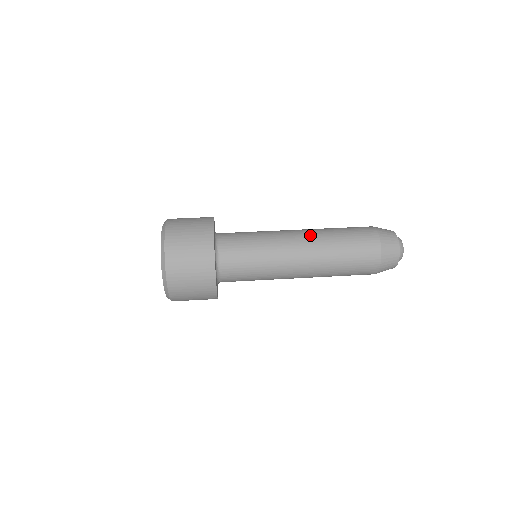
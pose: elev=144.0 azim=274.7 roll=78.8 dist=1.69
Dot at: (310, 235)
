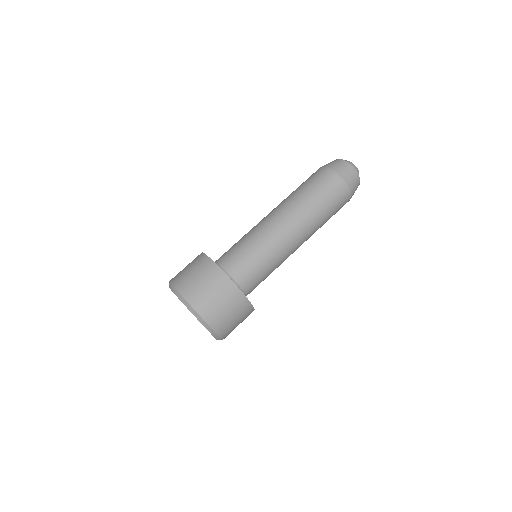
Dot at: (298, 222)
